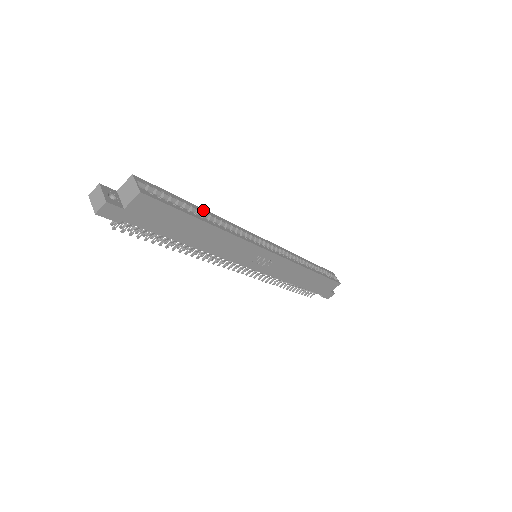
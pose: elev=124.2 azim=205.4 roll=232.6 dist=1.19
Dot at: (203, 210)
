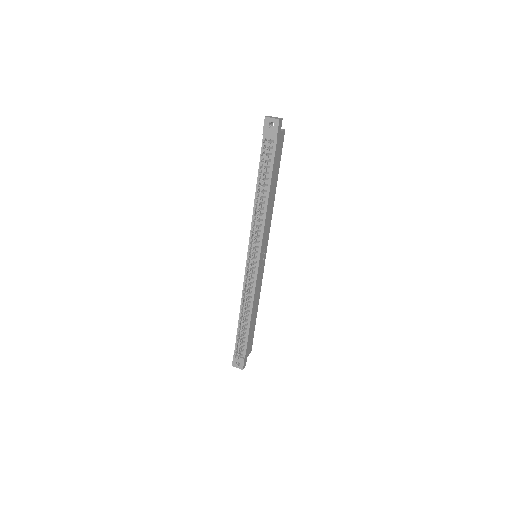
Dot at: occluded
